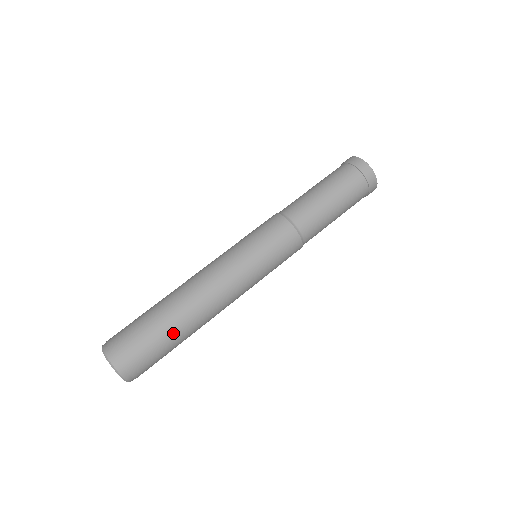
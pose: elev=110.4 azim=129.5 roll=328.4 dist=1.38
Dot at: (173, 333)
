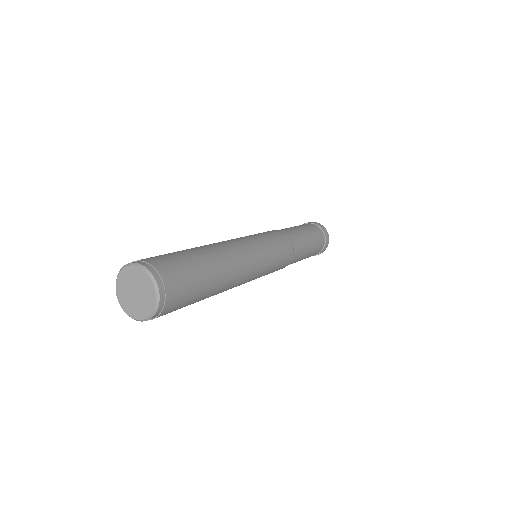
Dot at: (184, 250)
